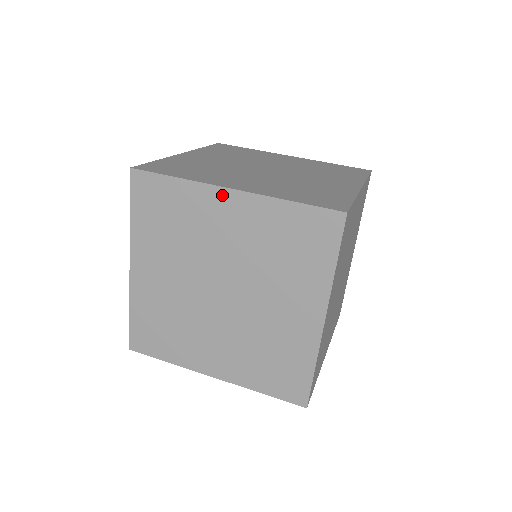
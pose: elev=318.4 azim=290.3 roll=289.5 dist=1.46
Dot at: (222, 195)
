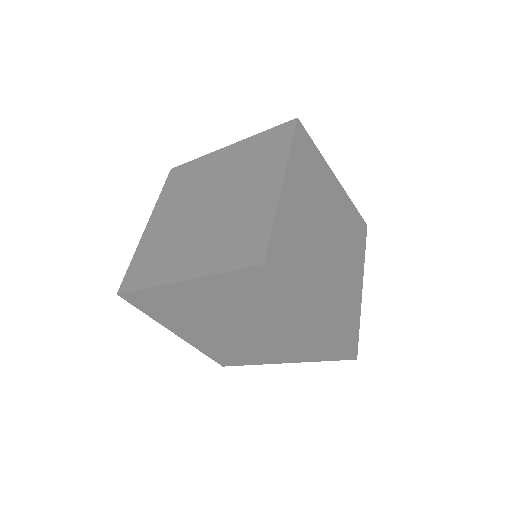
Dot at: (222, 152)
